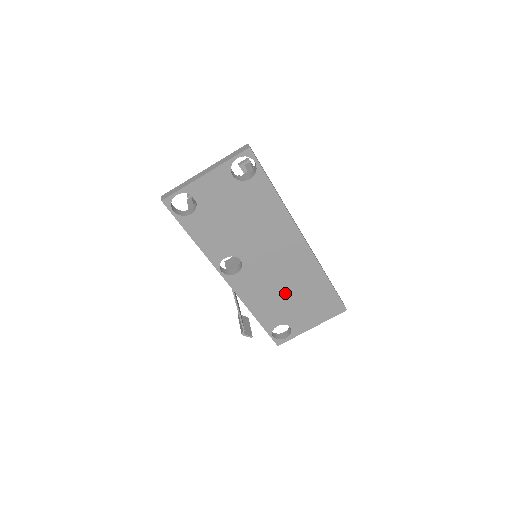
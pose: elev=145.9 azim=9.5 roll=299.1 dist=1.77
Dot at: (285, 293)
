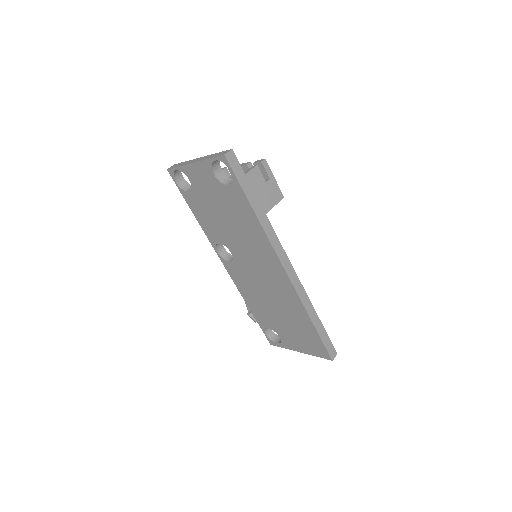
Dot at: (272, 305)
